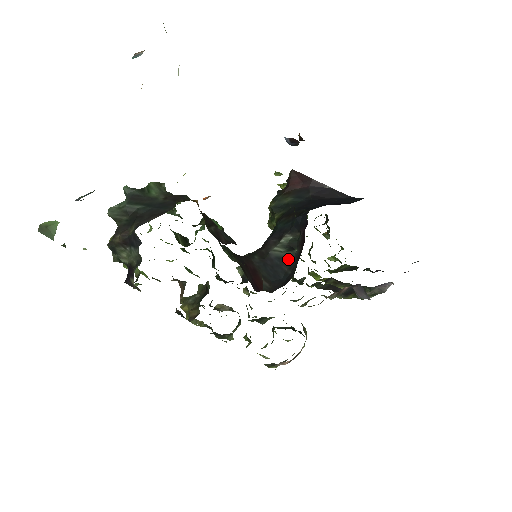
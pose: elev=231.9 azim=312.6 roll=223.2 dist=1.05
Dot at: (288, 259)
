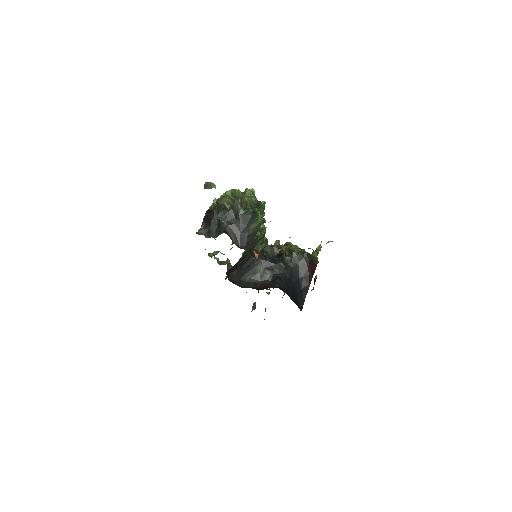
Dot at: (255, 277)
